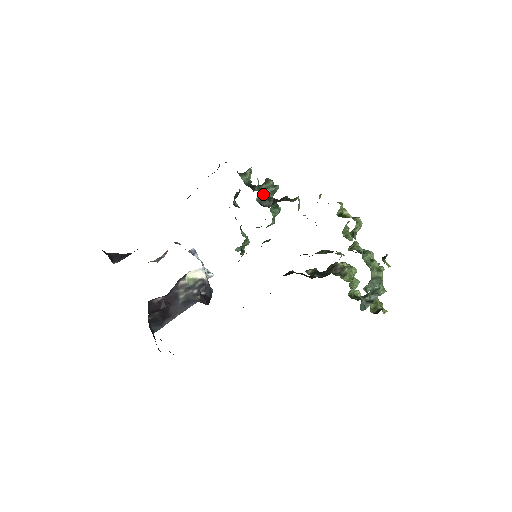
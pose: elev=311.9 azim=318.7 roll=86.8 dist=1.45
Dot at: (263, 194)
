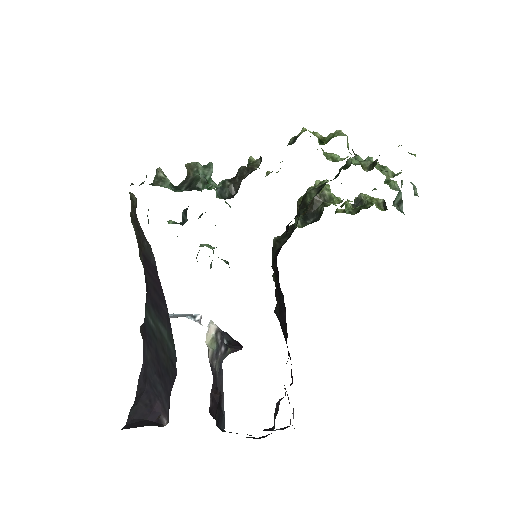
Dot at: (214, 185)
